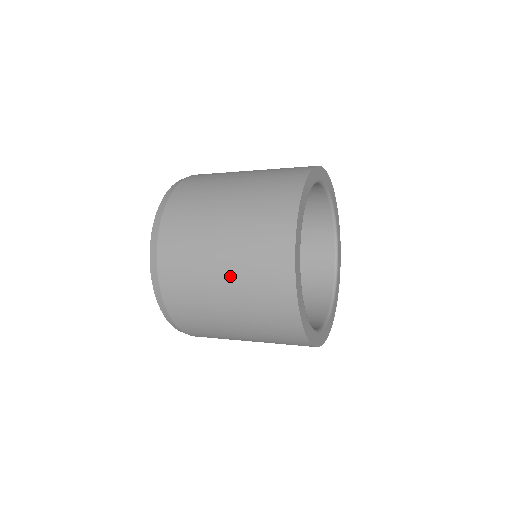
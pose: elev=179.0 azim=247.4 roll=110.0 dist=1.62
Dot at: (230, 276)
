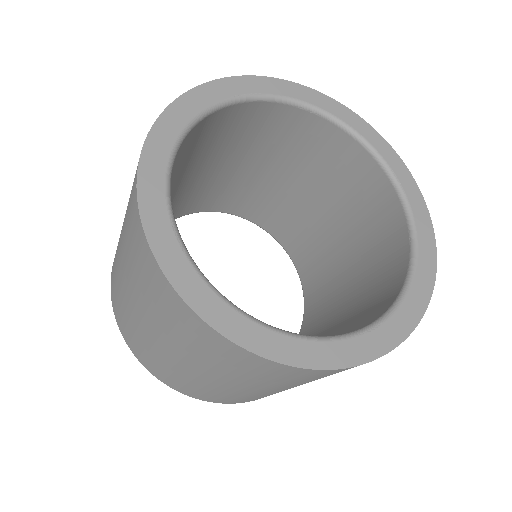
Dot at: (212, 375)
